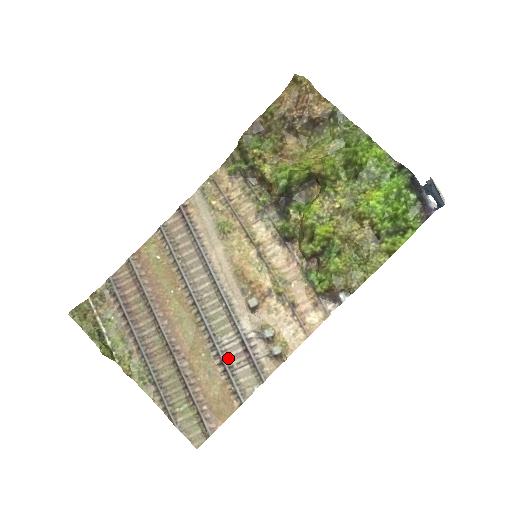
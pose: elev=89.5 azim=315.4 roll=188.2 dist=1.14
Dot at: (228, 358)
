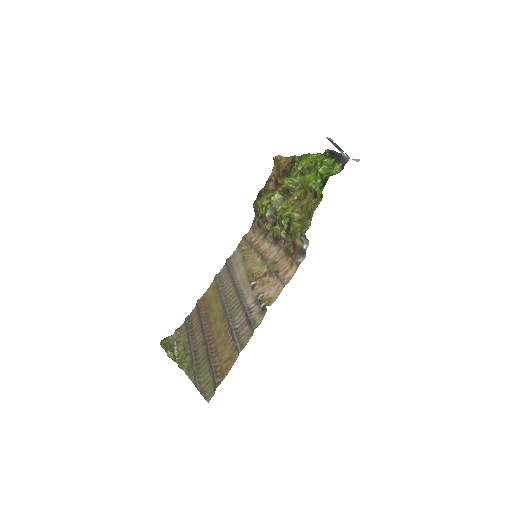
Dot at: (237, 328)
